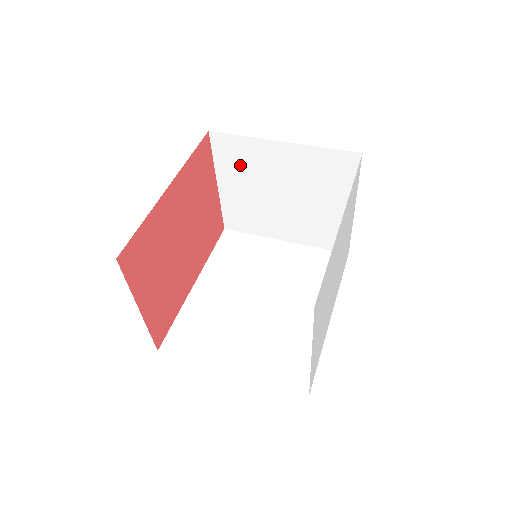
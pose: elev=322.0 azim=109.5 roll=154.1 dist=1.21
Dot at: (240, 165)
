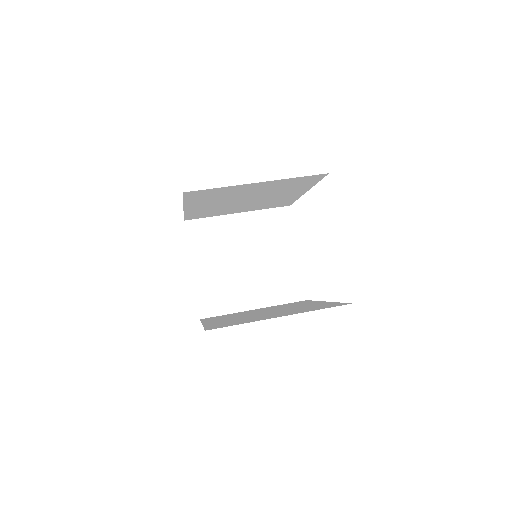
Dot at: (210, 243)
